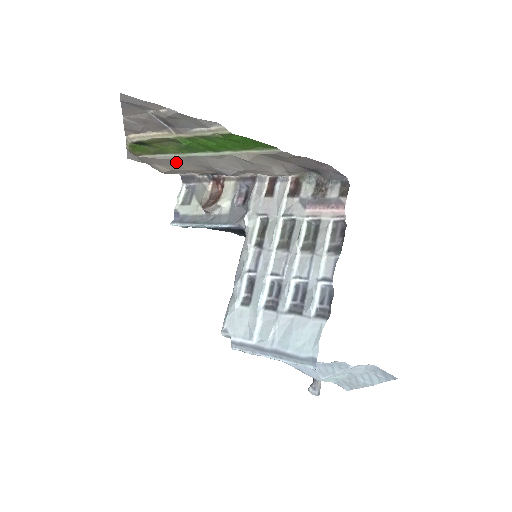
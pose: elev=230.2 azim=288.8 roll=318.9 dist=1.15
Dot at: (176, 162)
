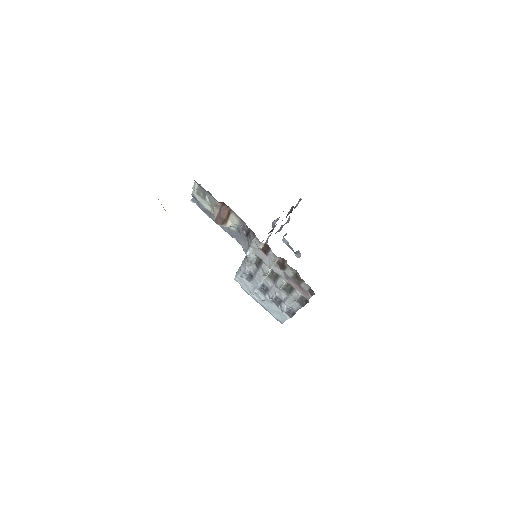
Dot at: occluded
